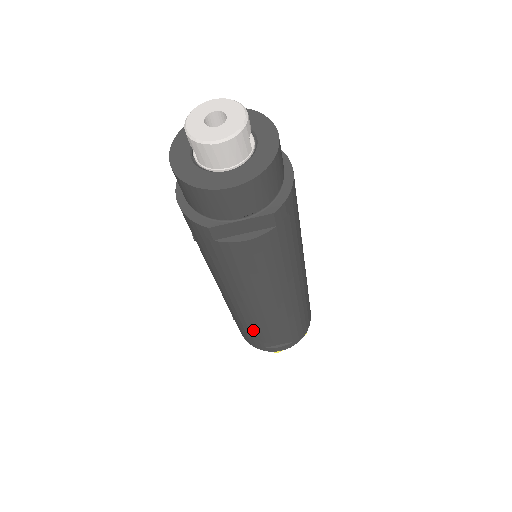
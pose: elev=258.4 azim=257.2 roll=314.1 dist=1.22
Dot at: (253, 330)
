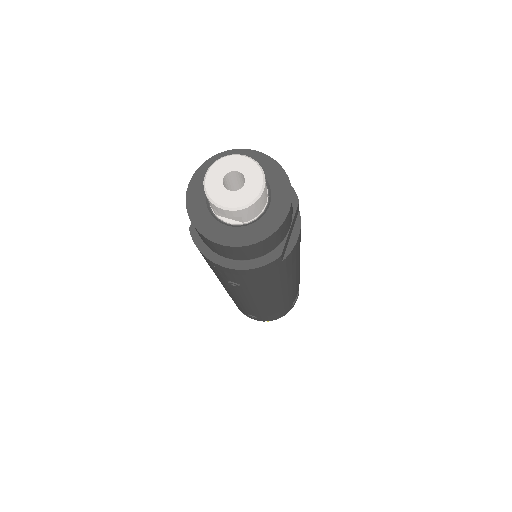
Dot at: (287, 303)
